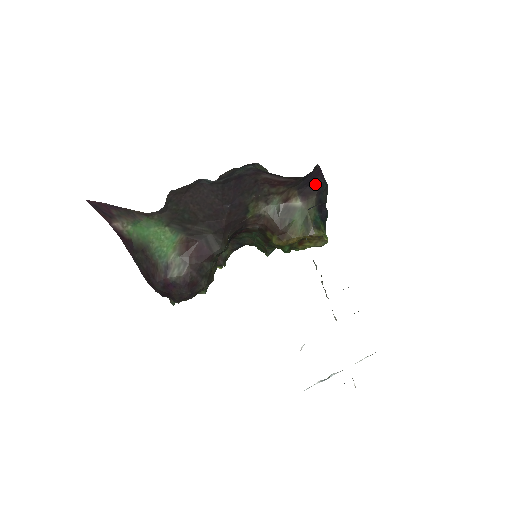
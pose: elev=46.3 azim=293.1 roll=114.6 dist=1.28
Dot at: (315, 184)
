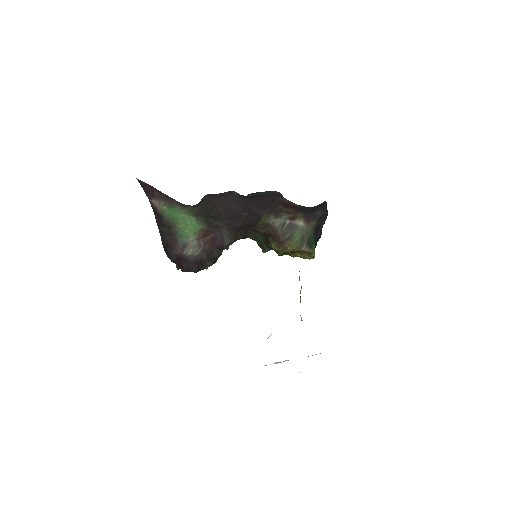
Dot at: (319, 212)
